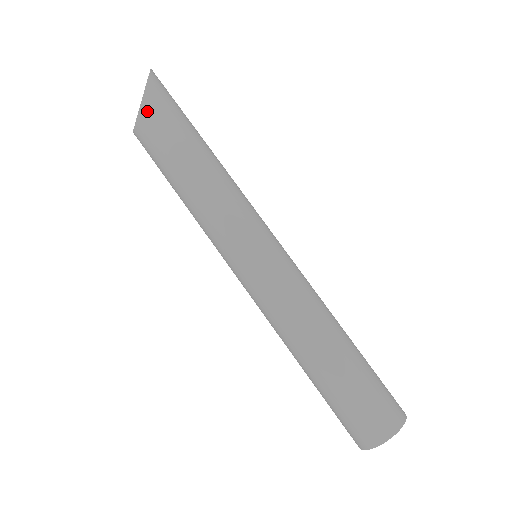
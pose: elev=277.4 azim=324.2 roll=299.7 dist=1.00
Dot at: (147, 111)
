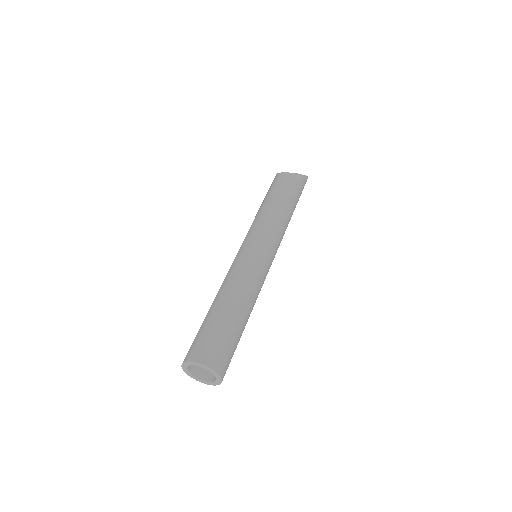
Dot at: (298, 178)
